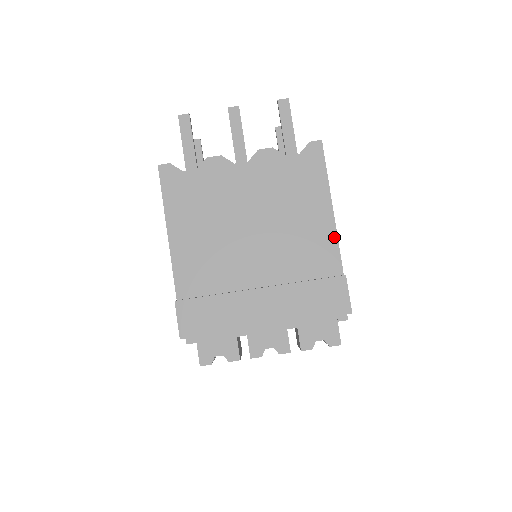
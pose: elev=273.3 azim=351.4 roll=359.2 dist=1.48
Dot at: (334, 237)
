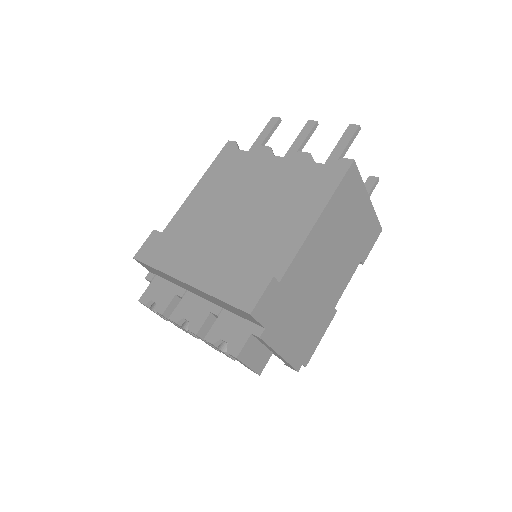
Dot at: (298, 245)
